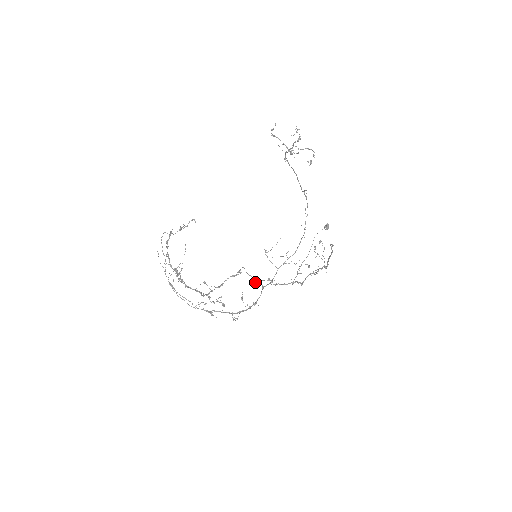
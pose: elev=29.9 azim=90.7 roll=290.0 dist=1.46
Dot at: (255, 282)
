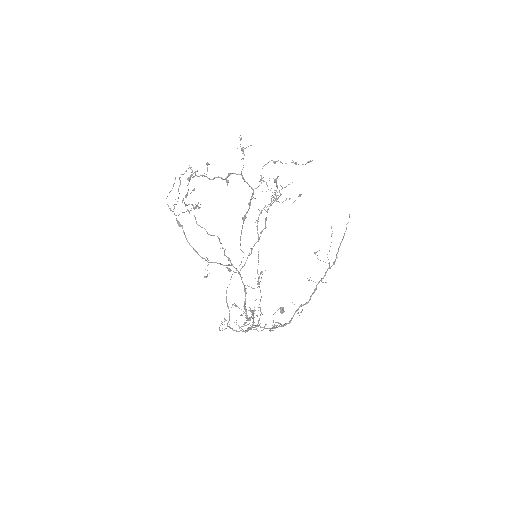
Dot at: (228, 326)
